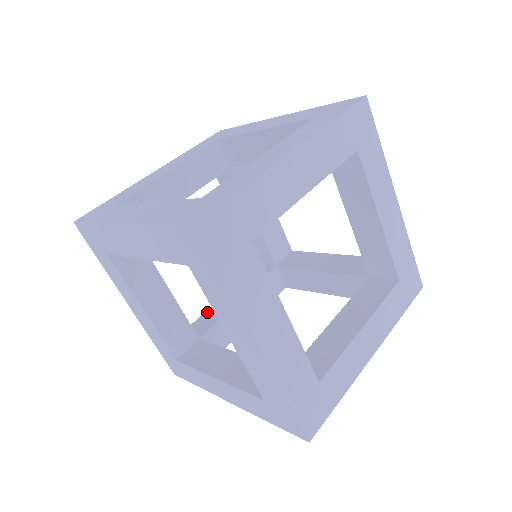
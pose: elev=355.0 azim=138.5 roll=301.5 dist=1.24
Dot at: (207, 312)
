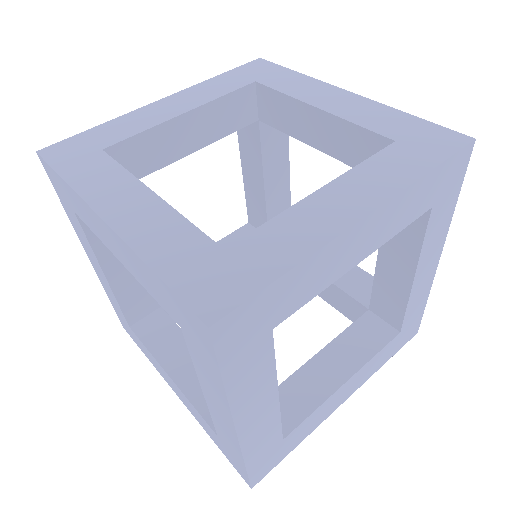
Dot at: occluded
